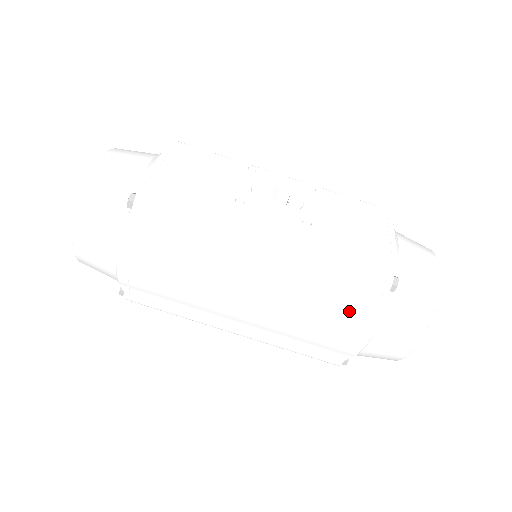
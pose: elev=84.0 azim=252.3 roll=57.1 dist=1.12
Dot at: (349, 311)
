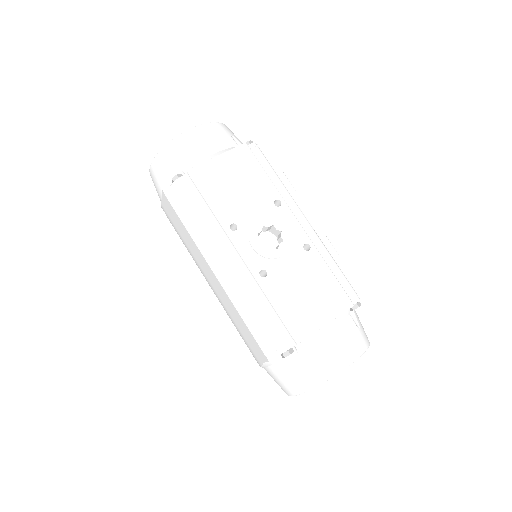
Dot at: (252, 343)
